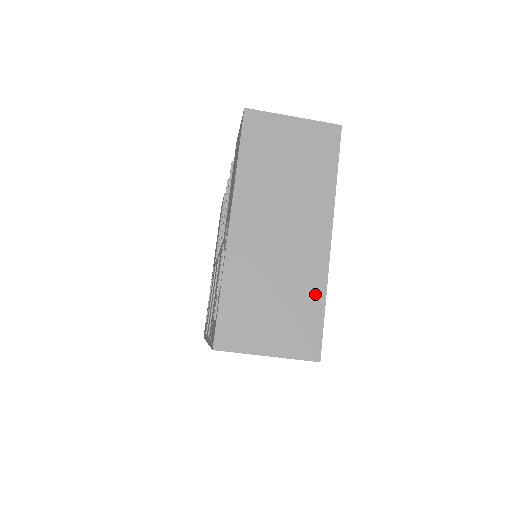
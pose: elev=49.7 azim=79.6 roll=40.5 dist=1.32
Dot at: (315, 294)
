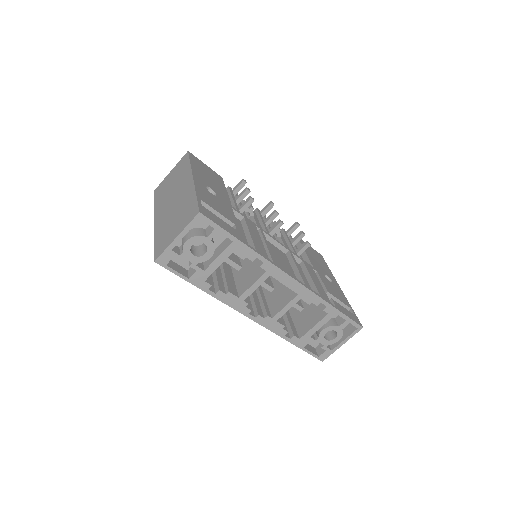
Dot at: (191, 198)
